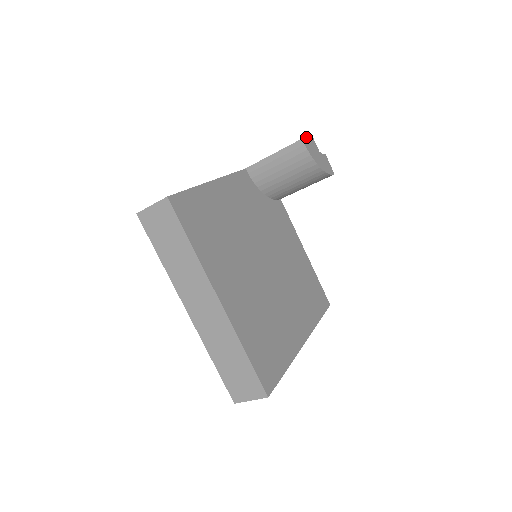
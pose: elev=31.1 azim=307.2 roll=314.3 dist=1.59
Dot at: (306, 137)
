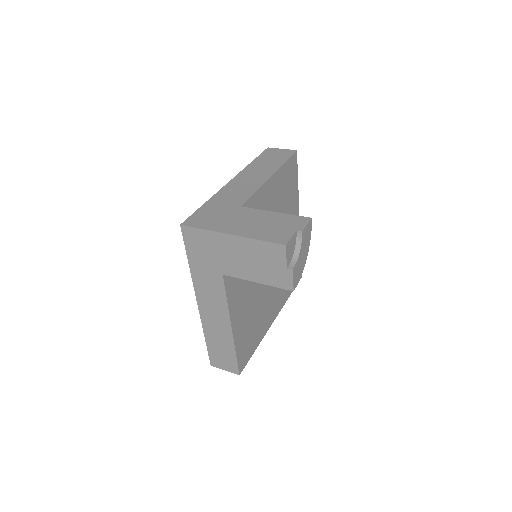
Dot at: (293, 280)
